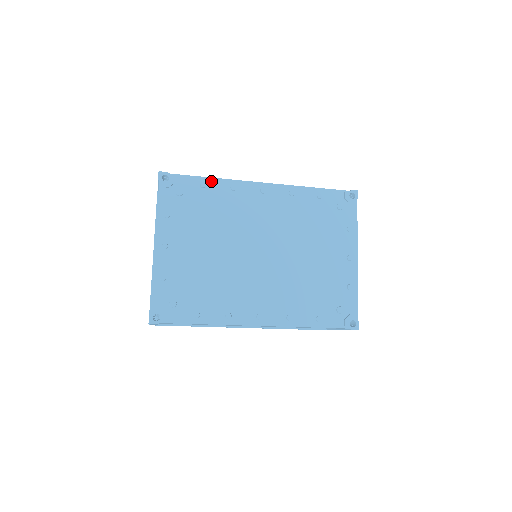
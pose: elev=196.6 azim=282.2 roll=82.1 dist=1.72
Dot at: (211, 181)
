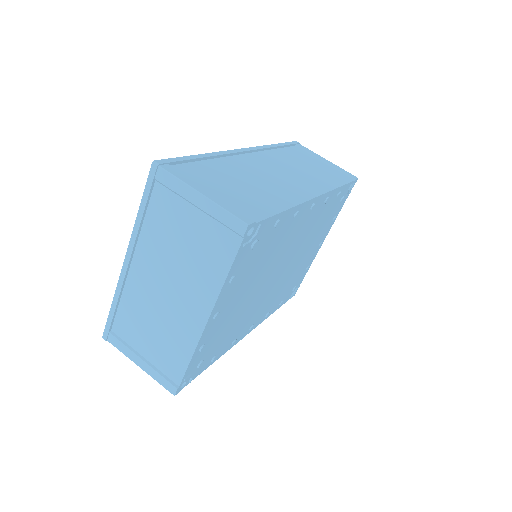
Dot at: (285, 214)
